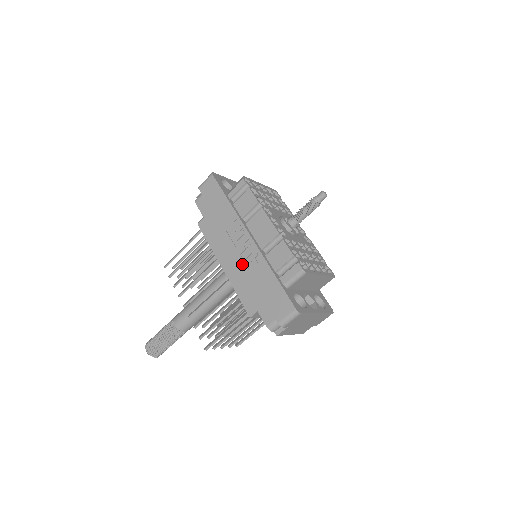
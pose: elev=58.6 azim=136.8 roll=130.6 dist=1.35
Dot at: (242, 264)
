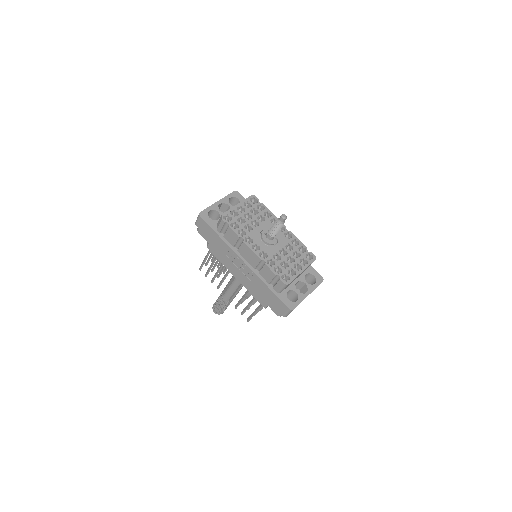
Dot at: (246, 277)
